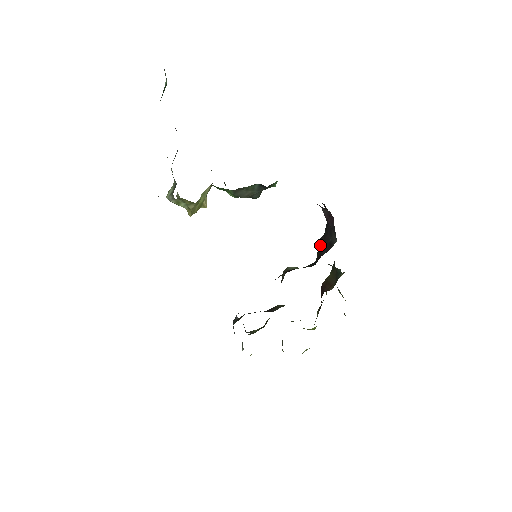
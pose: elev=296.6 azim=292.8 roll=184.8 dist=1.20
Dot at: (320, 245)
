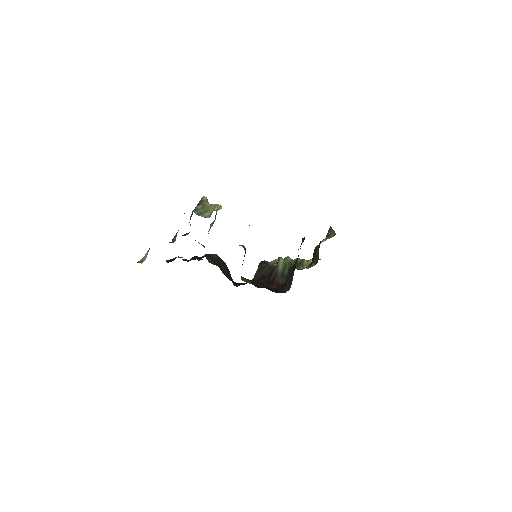
Dot at: (300, 248)
